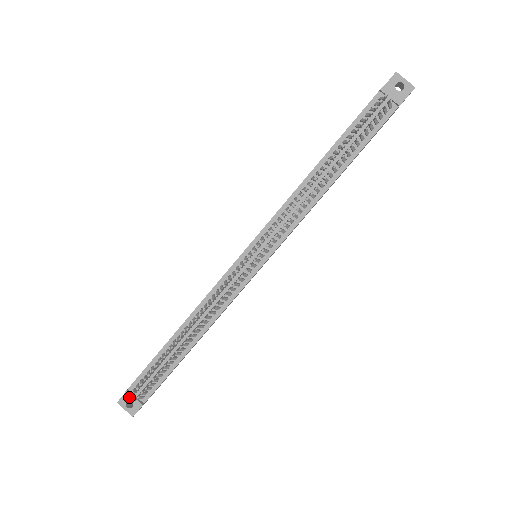
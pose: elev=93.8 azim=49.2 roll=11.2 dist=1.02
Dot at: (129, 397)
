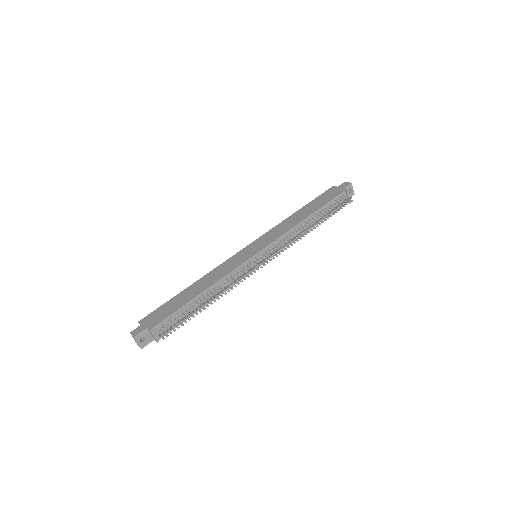
Dot at: (162, 335)
